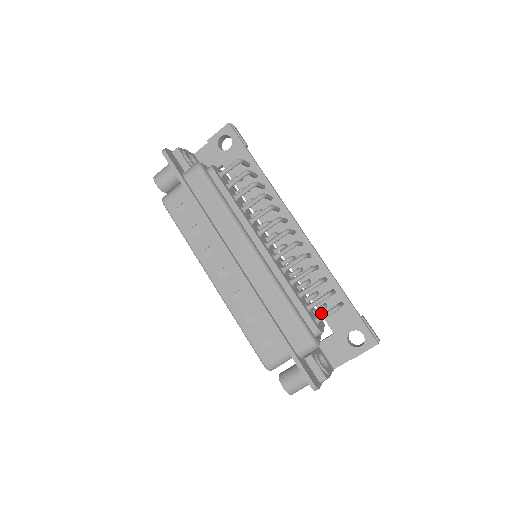
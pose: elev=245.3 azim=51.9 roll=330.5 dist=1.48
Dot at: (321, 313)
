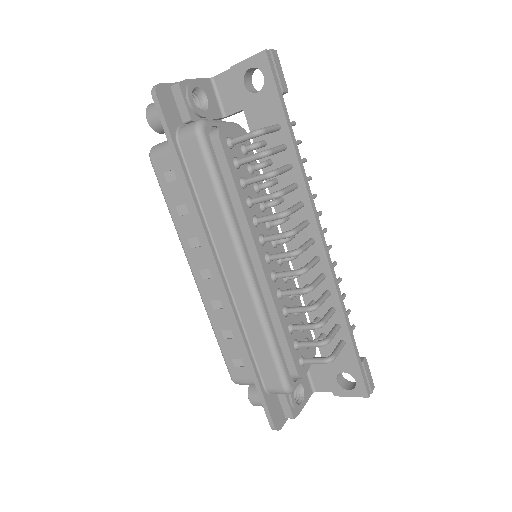
Dot at: occluded
